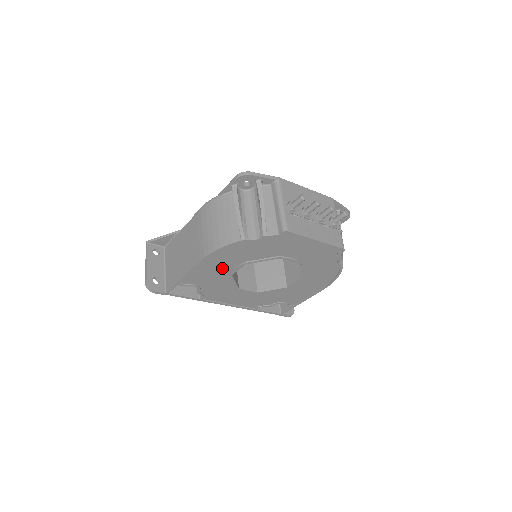
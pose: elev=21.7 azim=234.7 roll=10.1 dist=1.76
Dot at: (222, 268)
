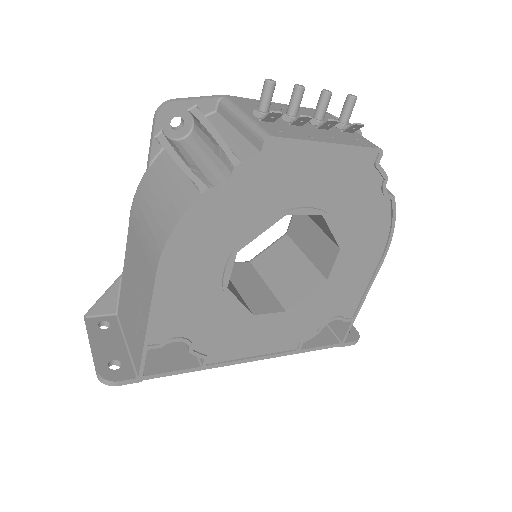
Dot at: (203, 279)
